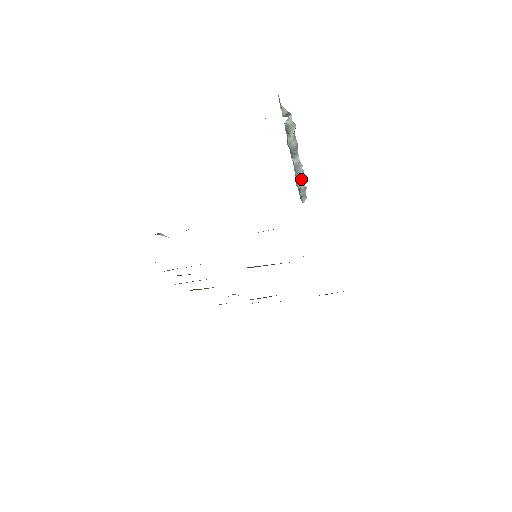
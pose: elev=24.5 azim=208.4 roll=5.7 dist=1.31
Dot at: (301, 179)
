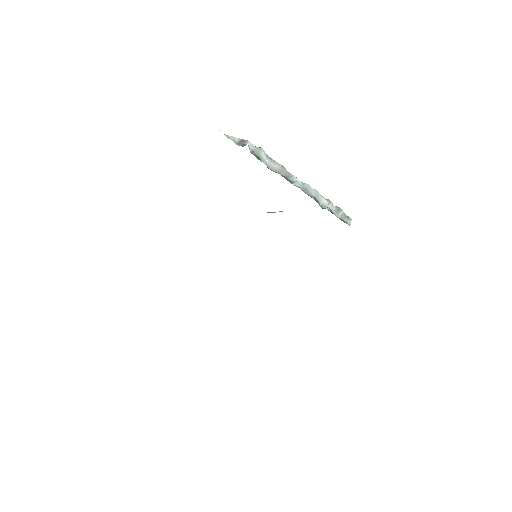
Dot at: (321, 200)
